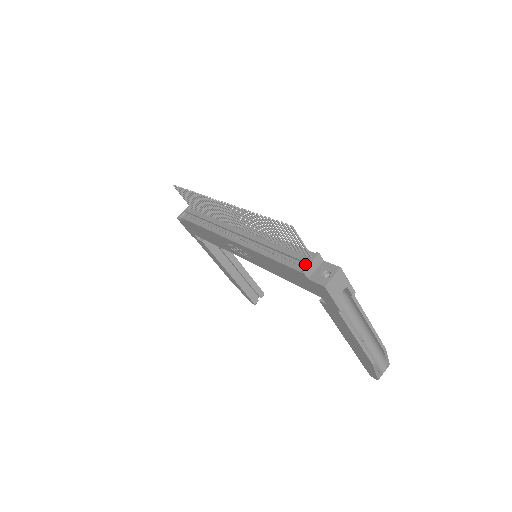
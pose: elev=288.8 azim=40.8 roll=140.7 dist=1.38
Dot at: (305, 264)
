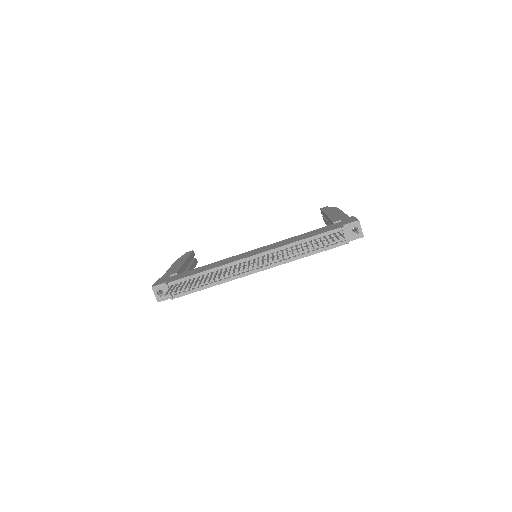
Dot at: (341, 239)
